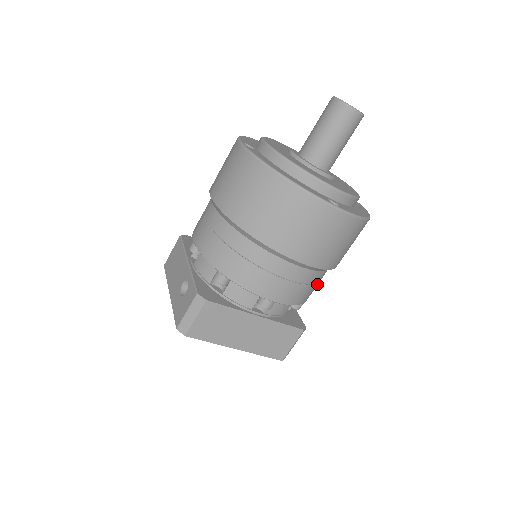
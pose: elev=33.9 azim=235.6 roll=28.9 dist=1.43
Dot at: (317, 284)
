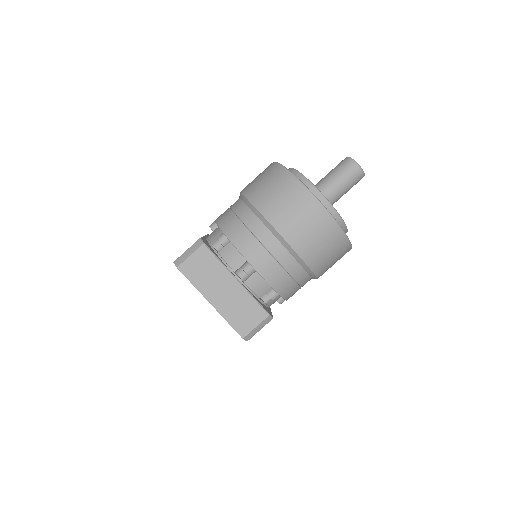
Dot at: (294, 282)
